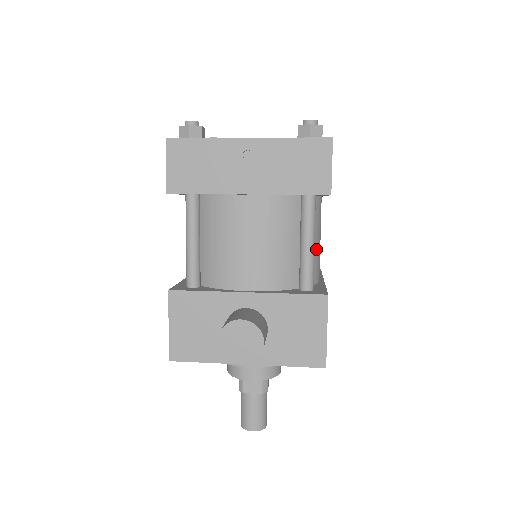
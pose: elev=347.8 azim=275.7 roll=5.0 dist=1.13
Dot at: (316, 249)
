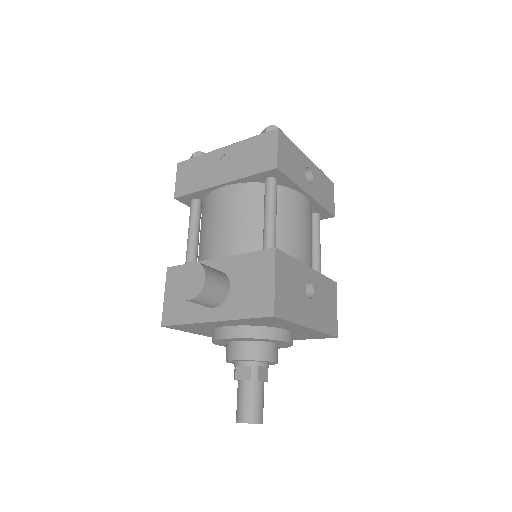
Dot at: (291, 231)
